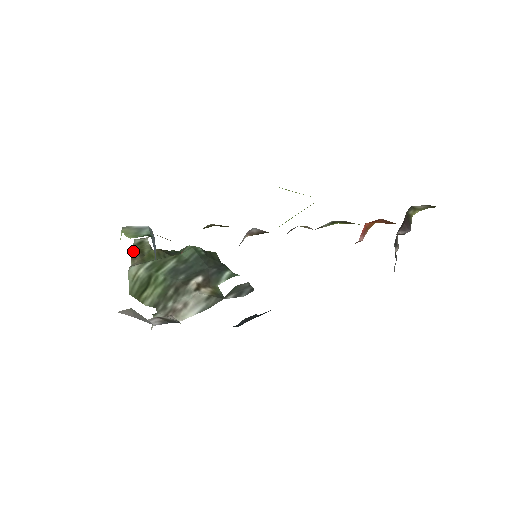
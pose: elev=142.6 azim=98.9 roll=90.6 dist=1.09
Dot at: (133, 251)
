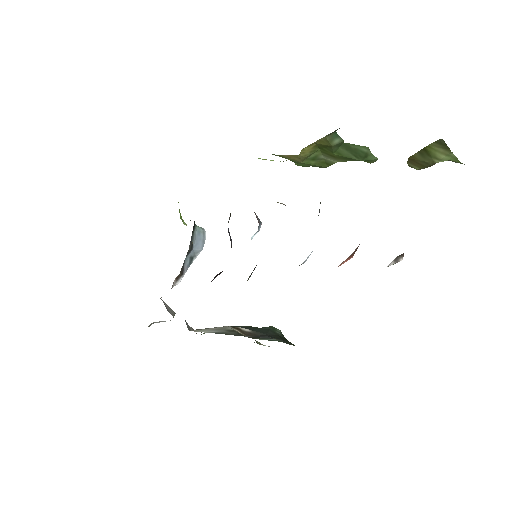
Dot at: occluded
